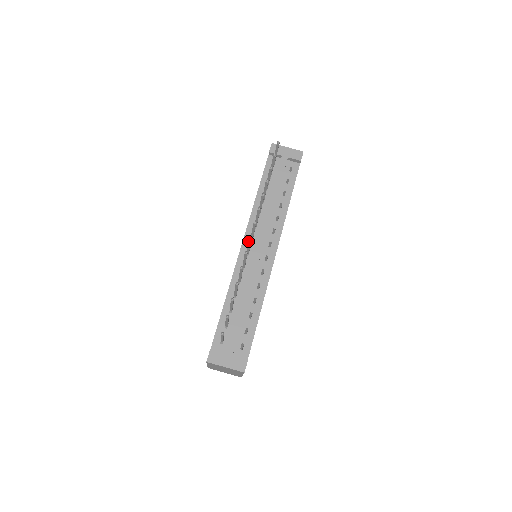
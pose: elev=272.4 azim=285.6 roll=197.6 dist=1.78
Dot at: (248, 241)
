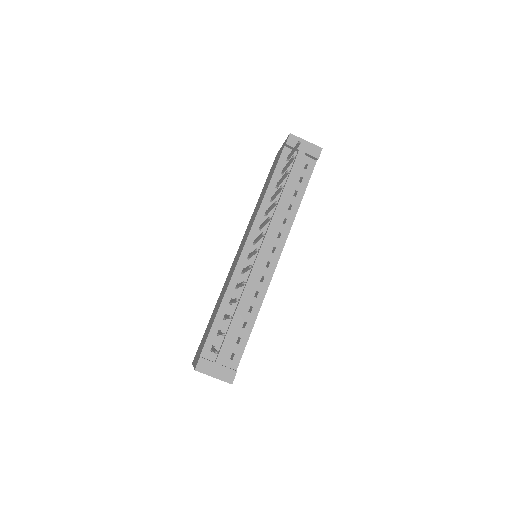
Dot at: (253, 252)
